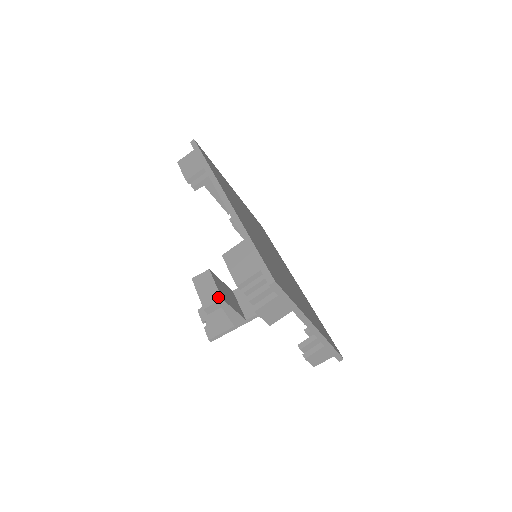
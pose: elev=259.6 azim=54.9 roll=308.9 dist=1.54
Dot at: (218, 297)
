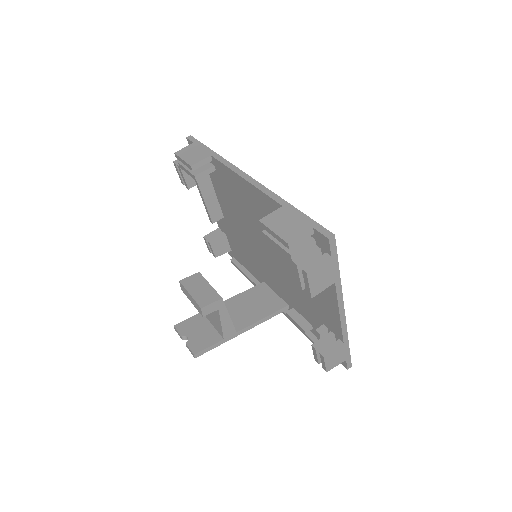
Dot at: (217, 296)
